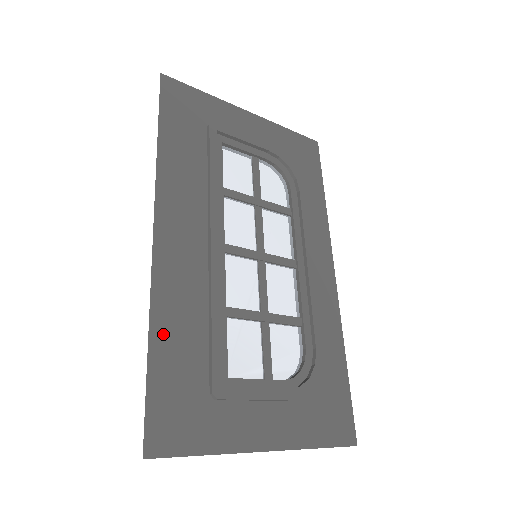
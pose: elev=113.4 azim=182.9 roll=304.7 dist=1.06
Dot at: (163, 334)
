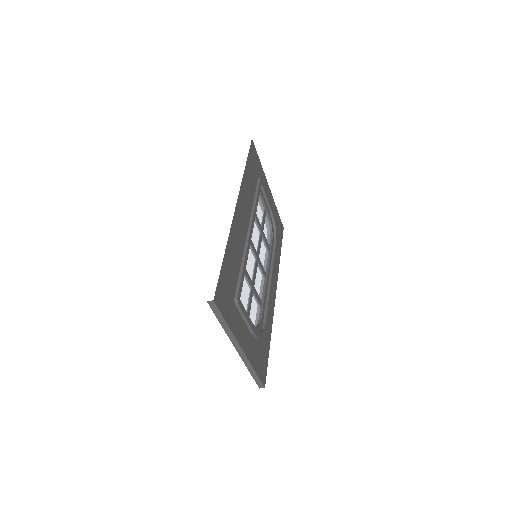
Dot at: (229, 253)
